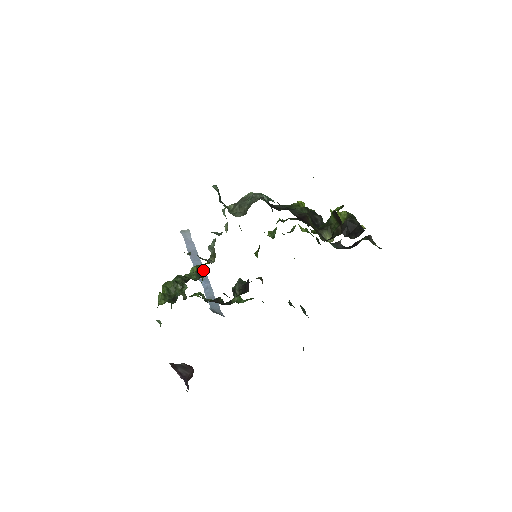
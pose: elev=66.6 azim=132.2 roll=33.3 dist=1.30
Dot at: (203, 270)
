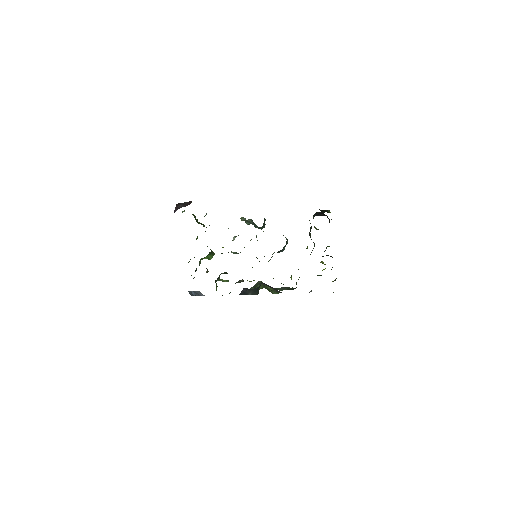
Dot at: occluded
